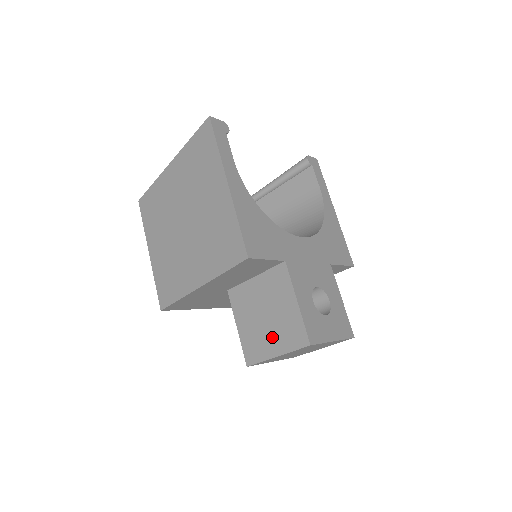
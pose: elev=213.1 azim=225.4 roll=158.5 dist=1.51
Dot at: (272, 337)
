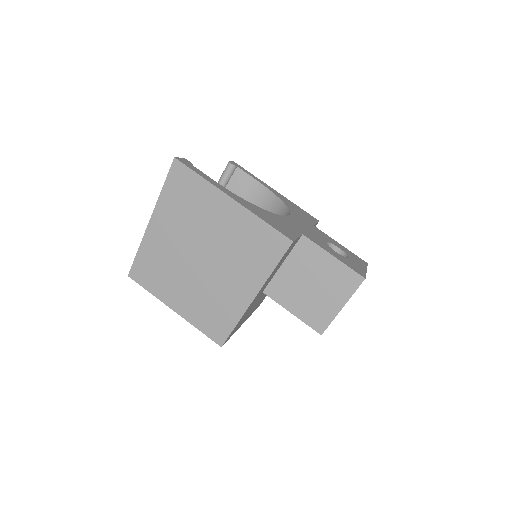
Dot at: (329, 297)
